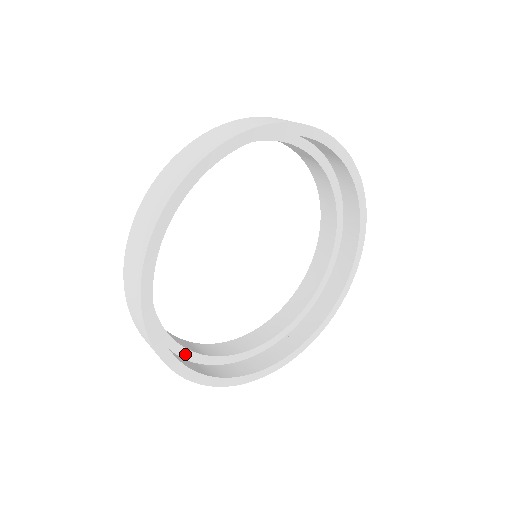
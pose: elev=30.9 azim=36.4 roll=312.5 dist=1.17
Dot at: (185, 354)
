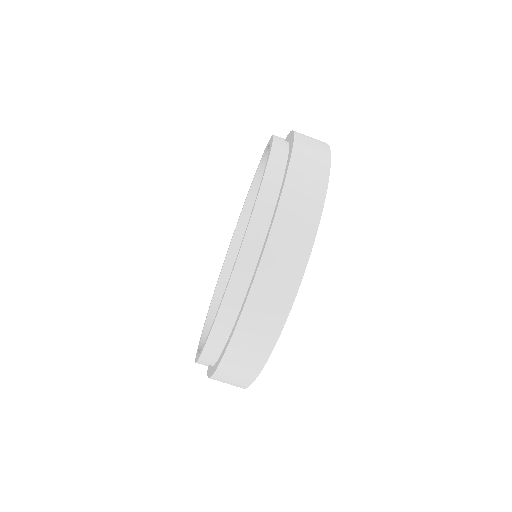
Dot at: occluded
